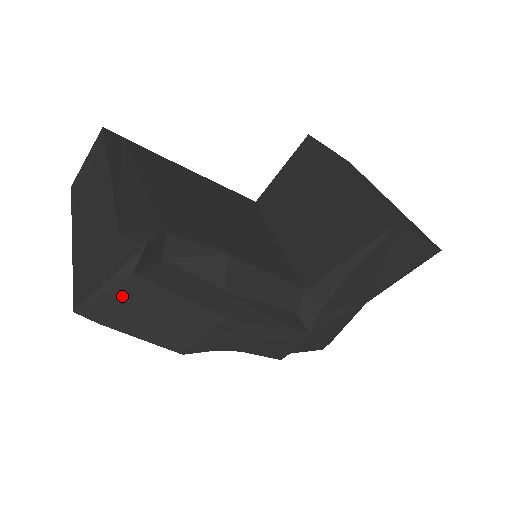
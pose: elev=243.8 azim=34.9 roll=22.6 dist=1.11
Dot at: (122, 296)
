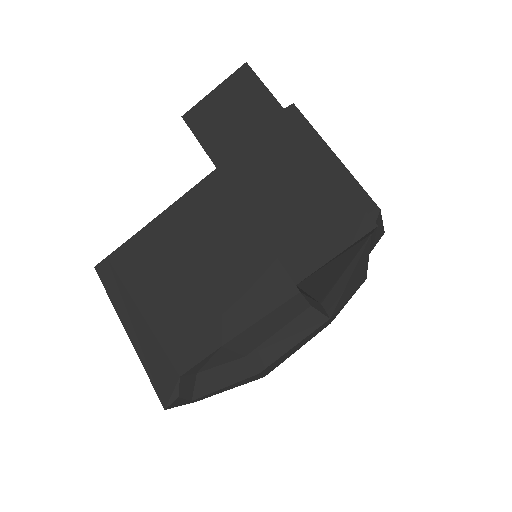
Dot at: (202, 398)
